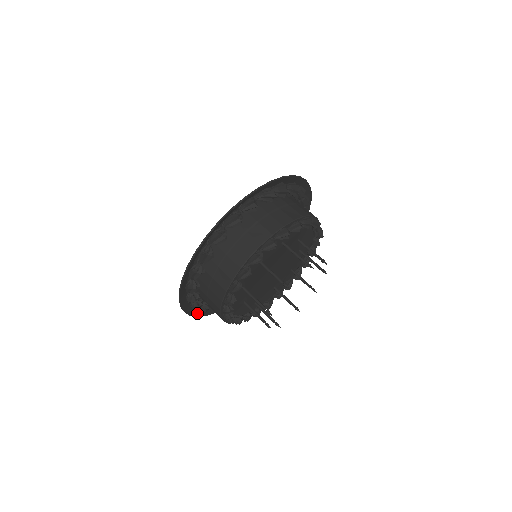
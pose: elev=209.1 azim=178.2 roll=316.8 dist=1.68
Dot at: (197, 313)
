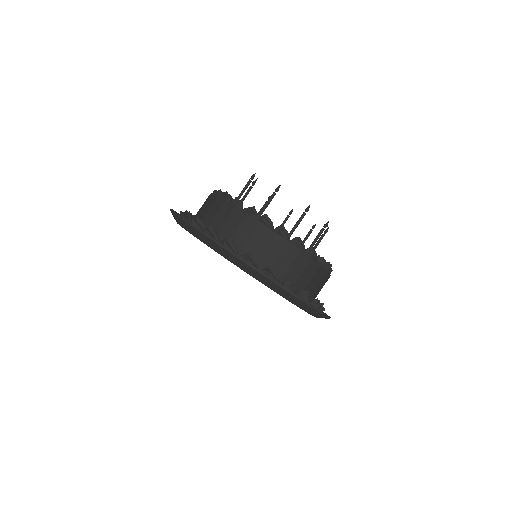
Dot at: (293, 296)
